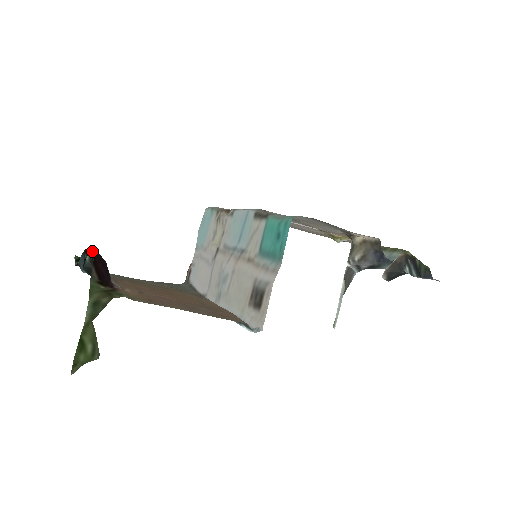
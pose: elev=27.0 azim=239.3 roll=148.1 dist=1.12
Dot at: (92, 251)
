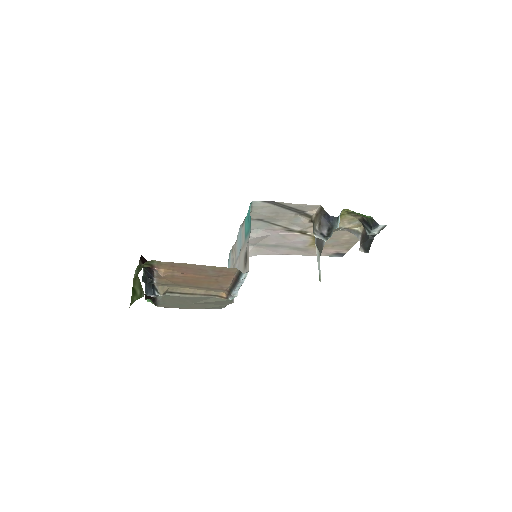
Dot at: occluded
